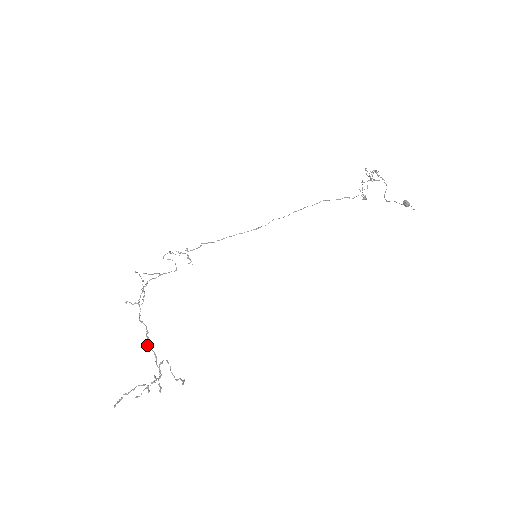
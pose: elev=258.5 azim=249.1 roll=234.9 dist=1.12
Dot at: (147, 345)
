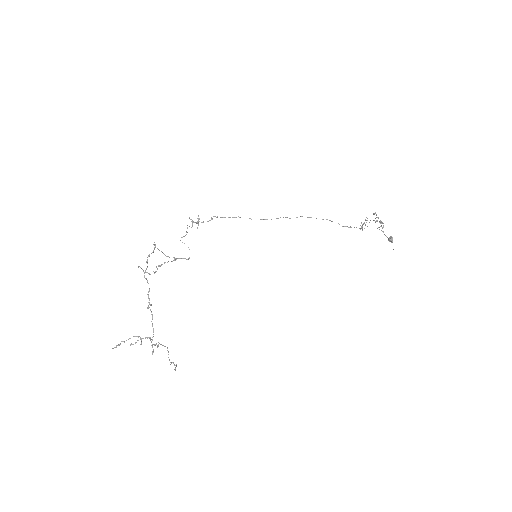
Dot at: (148, 307)
